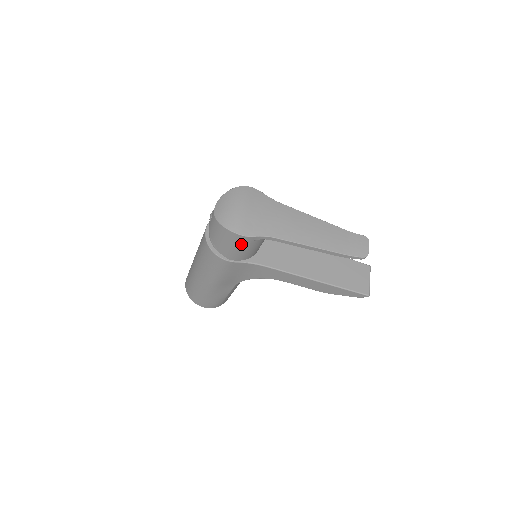
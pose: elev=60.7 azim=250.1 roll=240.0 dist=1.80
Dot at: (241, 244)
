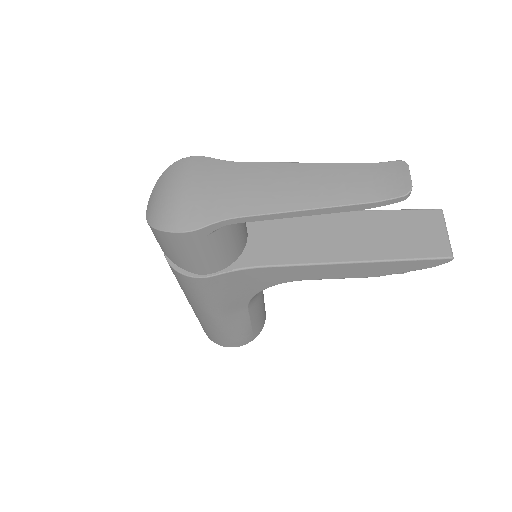
Dot at: (195, 246)
